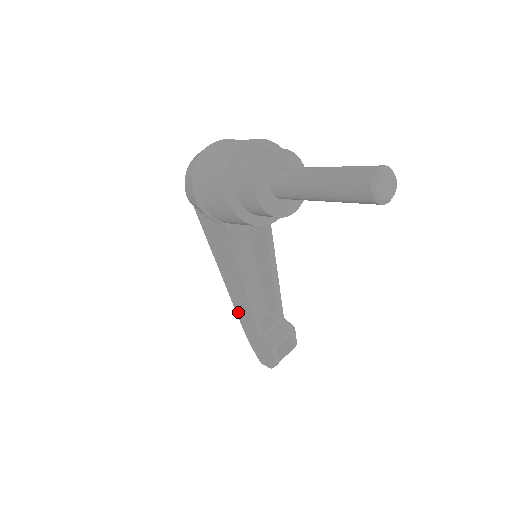
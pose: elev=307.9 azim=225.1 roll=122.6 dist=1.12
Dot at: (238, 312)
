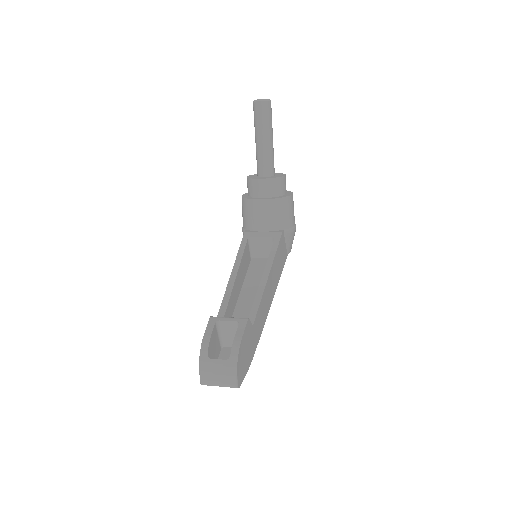
Dot at: occluded
